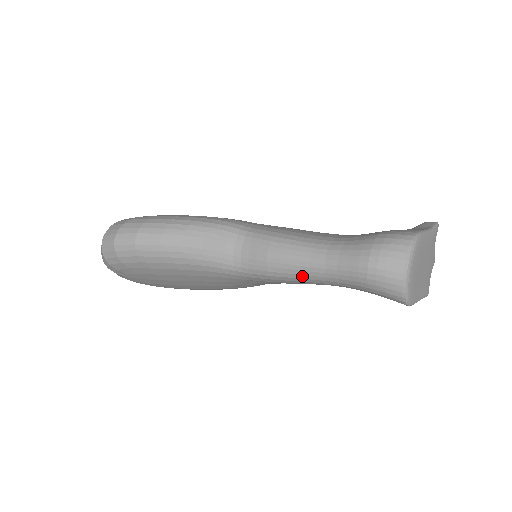
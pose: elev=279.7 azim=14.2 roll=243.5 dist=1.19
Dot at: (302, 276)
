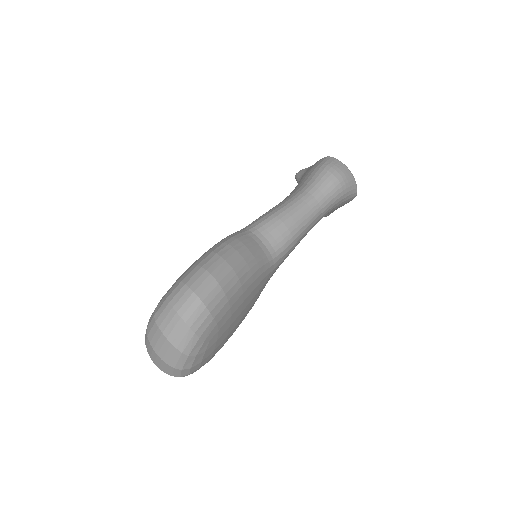
Dot at: (310, 221)
